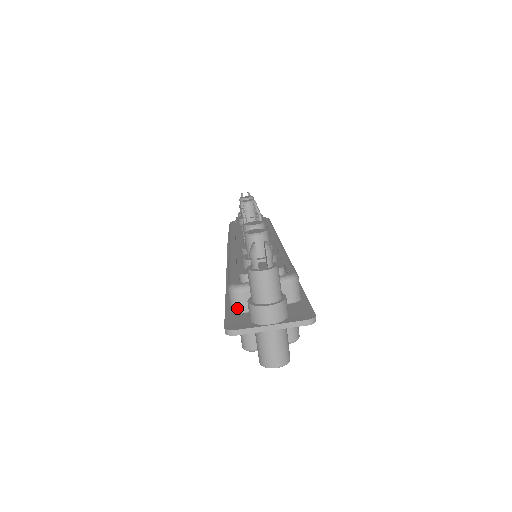
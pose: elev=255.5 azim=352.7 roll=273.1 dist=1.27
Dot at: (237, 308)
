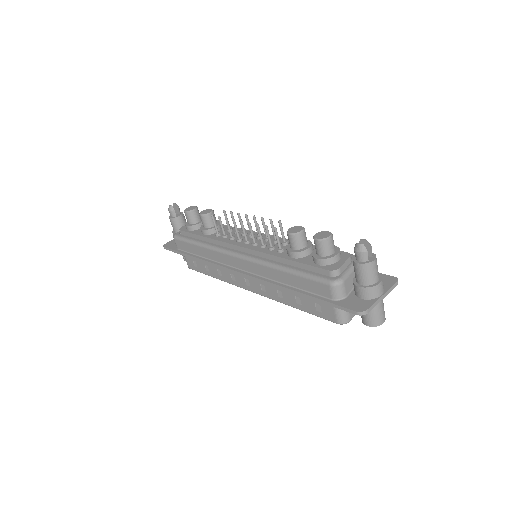
Dot at: (341, 296)
